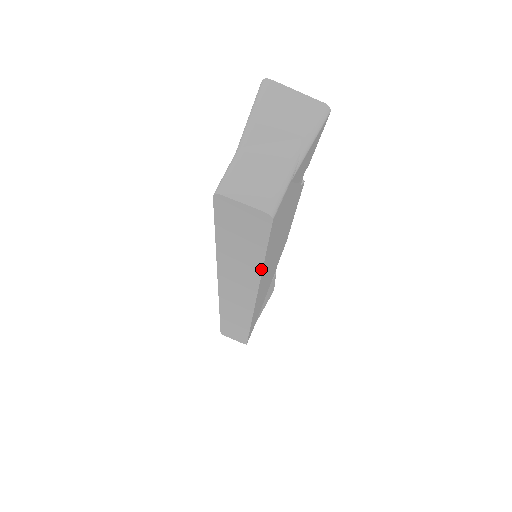
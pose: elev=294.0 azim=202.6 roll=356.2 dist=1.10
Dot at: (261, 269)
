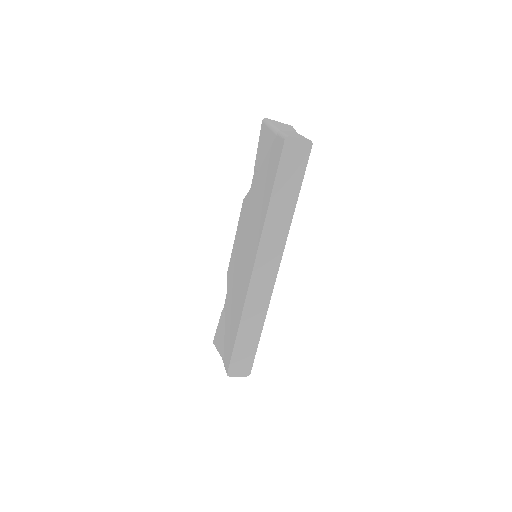
Dot at: (295, 206)
